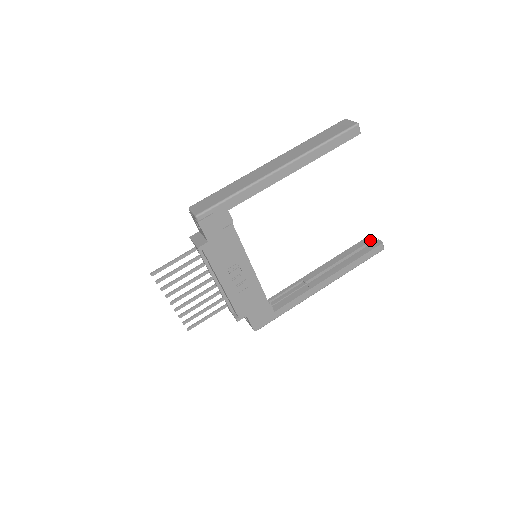
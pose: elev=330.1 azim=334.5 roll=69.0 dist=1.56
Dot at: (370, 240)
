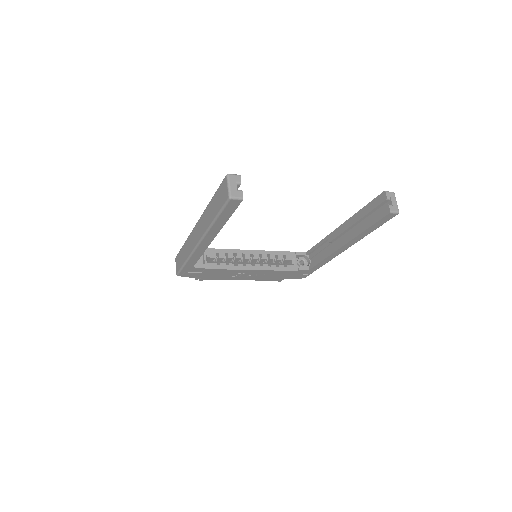
Dot at: (381, 202)
